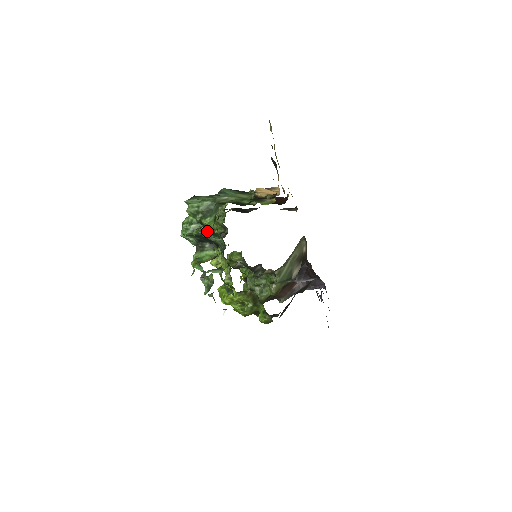
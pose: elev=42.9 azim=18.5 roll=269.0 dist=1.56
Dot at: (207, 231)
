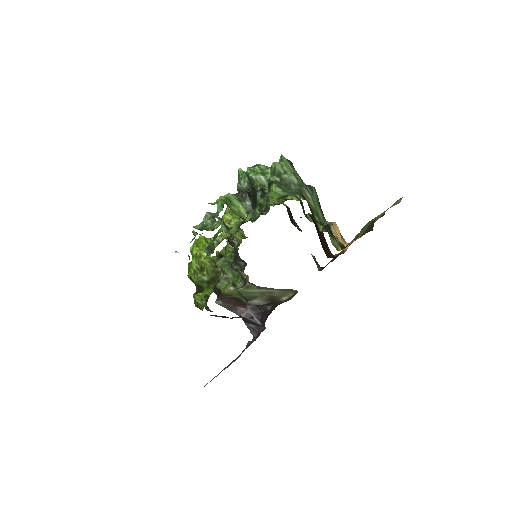
Dot at: (265, 195)
